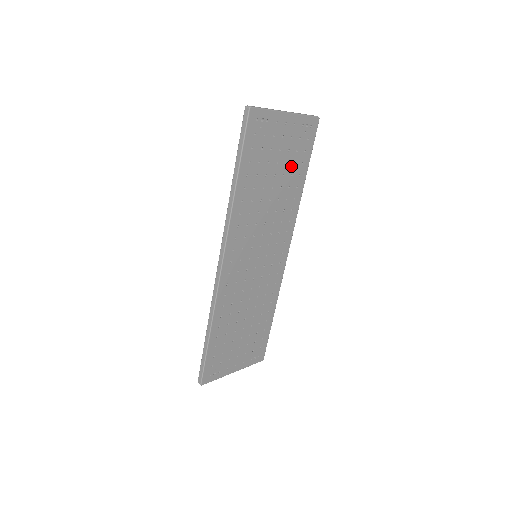
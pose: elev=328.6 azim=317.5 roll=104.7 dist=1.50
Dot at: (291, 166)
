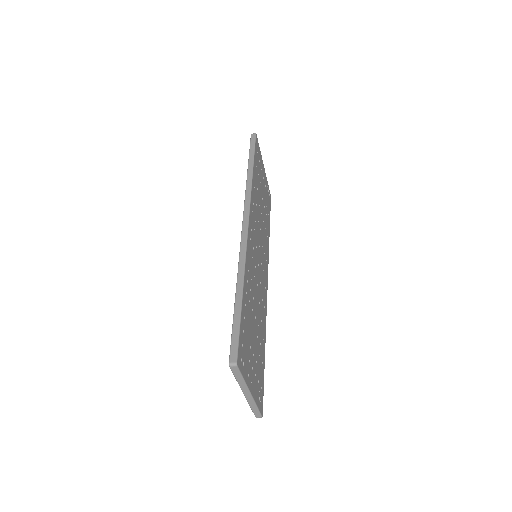
Dot at: (266, 207)
